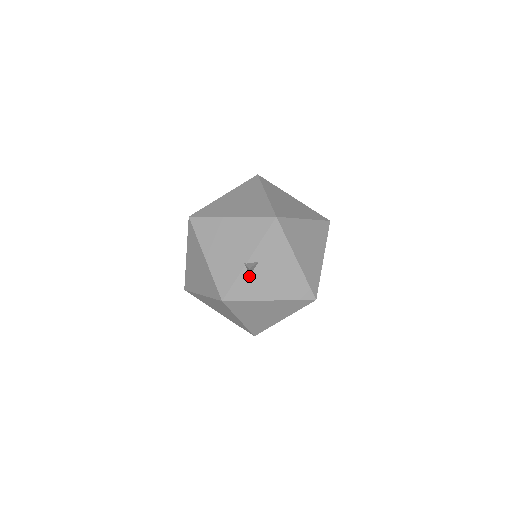
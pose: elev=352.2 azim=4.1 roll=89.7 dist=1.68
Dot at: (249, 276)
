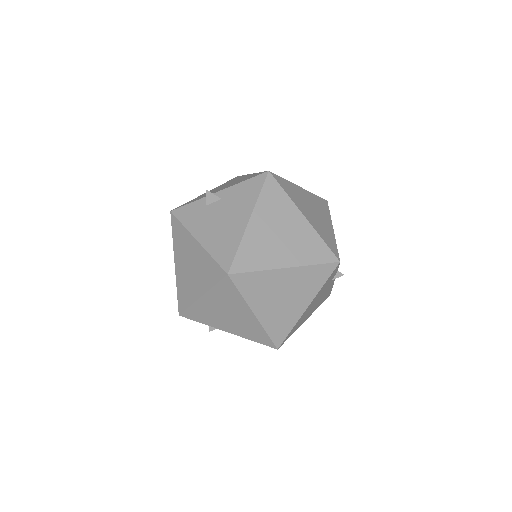
Dot at: (205, 206)
